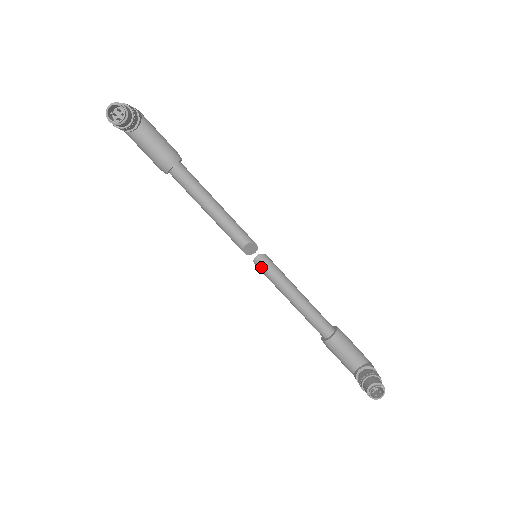
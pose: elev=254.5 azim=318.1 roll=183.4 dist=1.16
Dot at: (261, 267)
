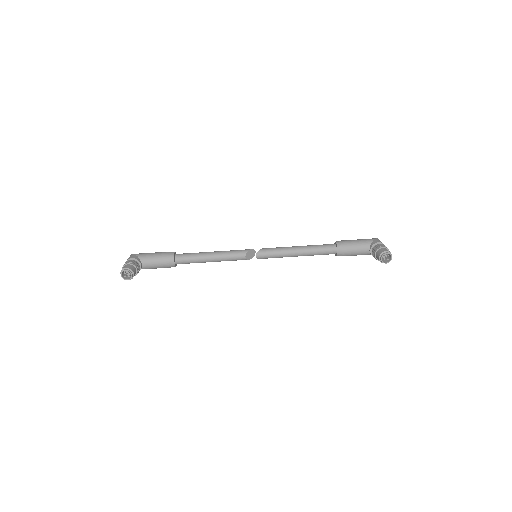
Dot at: (264, 258)
